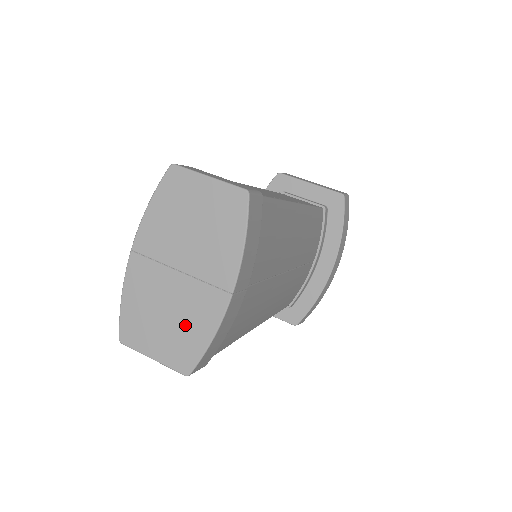
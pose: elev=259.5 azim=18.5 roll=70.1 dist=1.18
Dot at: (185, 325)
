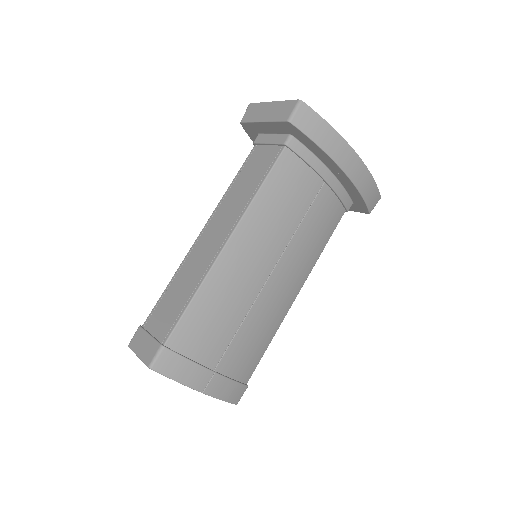
Dot at: occluded
